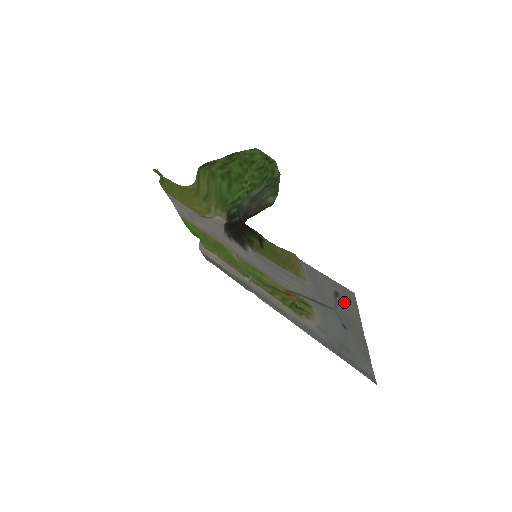
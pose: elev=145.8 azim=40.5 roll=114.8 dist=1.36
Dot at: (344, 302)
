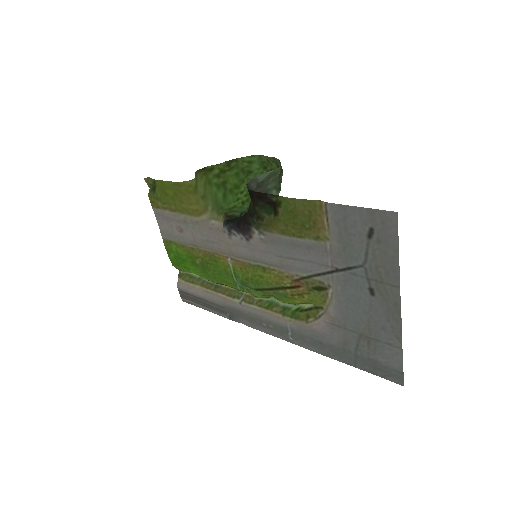
Dot at: (379, 241)
